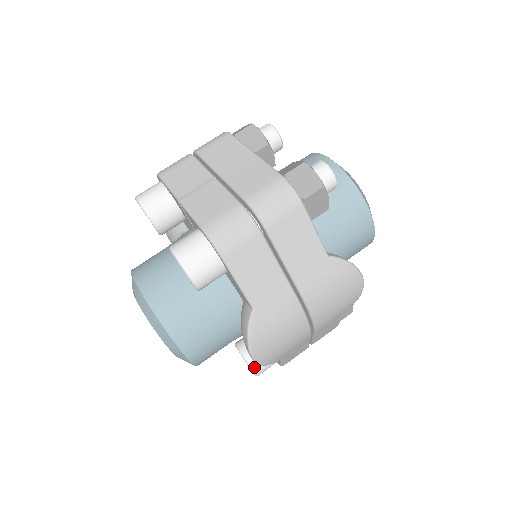
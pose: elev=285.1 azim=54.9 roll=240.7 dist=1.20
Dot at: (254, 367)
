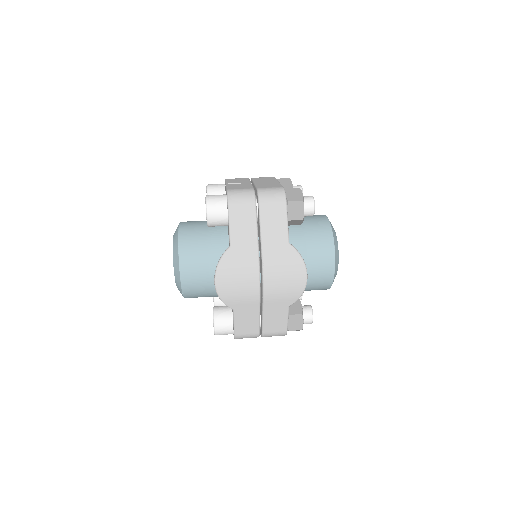
Dot at: (216, 321)
